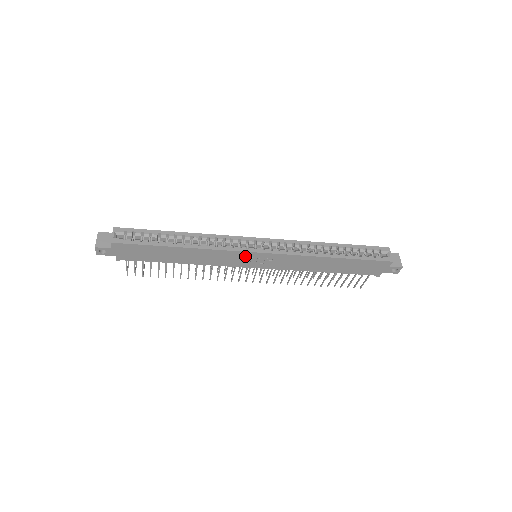
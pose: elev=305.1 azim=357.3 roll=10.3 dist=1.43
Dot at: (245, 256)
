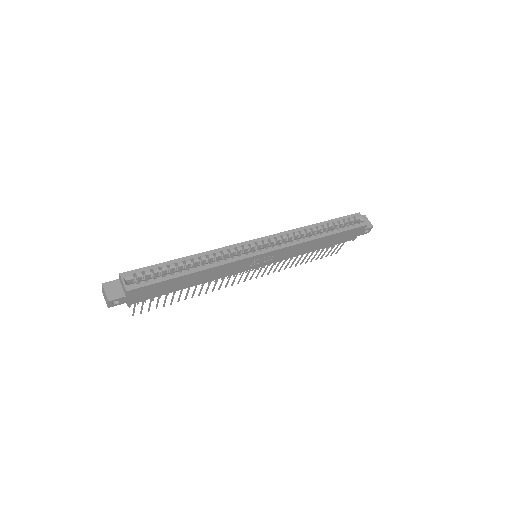
Dot at: (252, 260)
